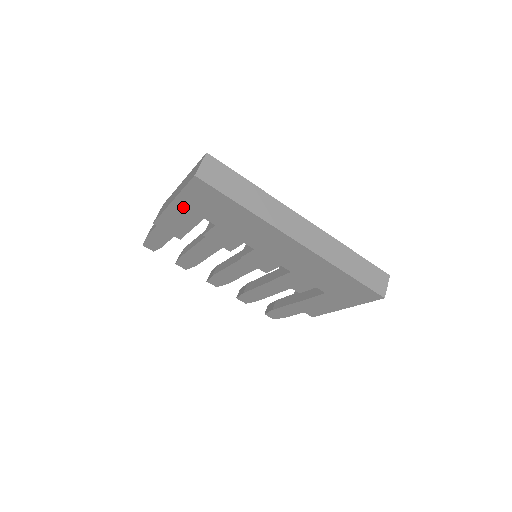
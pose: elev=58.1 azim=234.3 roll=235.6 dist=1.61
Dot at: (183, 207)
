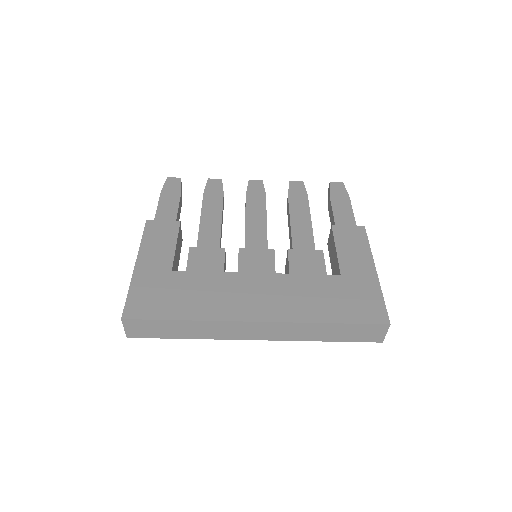
Dot at: occluded
